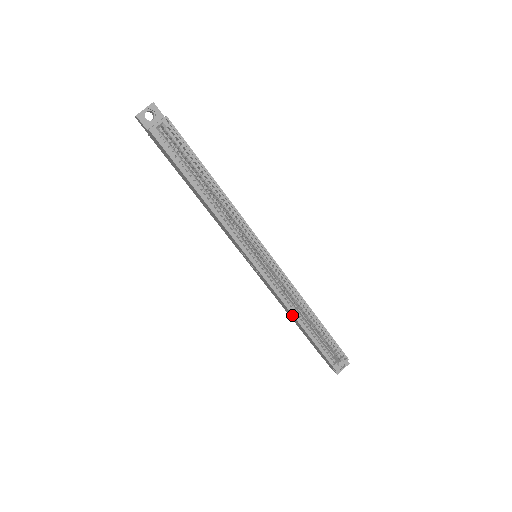
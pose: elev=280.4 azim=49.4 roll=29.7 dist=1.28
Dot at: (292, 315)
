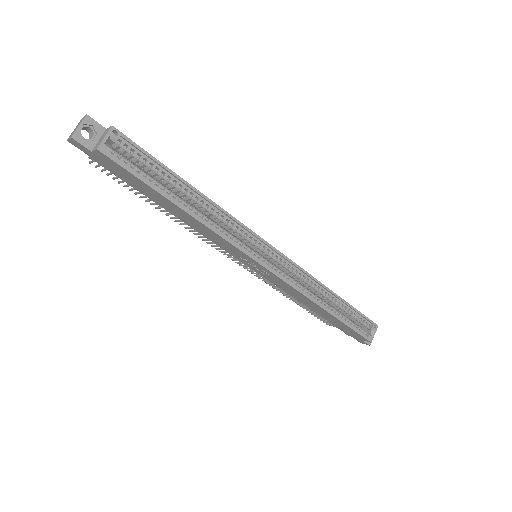
Dot at: (314, 304)
